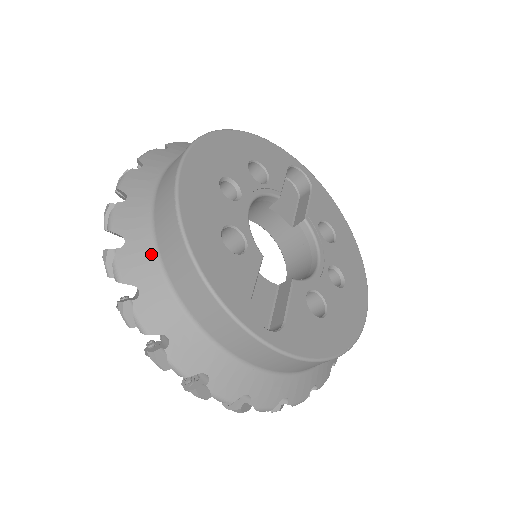
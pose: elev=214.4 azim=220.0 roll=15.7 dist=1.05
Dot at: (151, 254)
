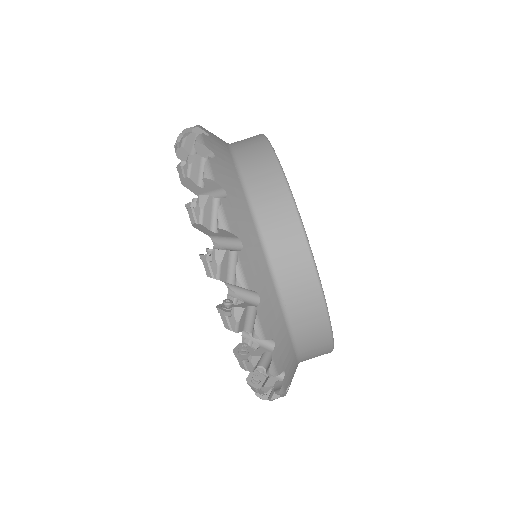
Dot at: (249, 214)
